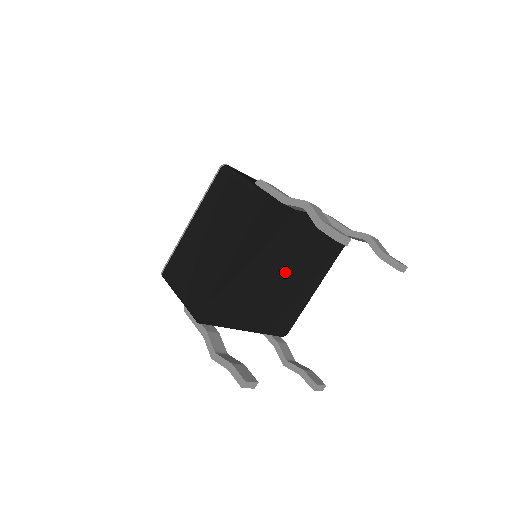
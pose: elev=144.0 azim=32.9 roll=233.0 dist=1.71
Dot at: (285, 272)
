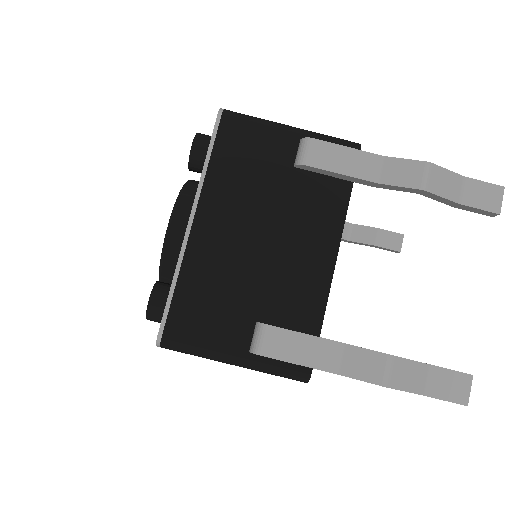
Dot at: occluded
